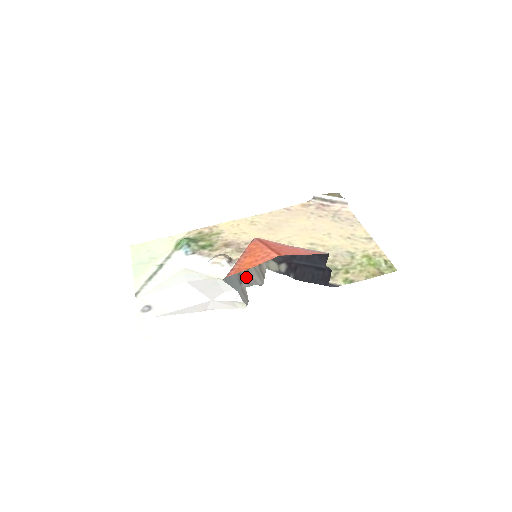
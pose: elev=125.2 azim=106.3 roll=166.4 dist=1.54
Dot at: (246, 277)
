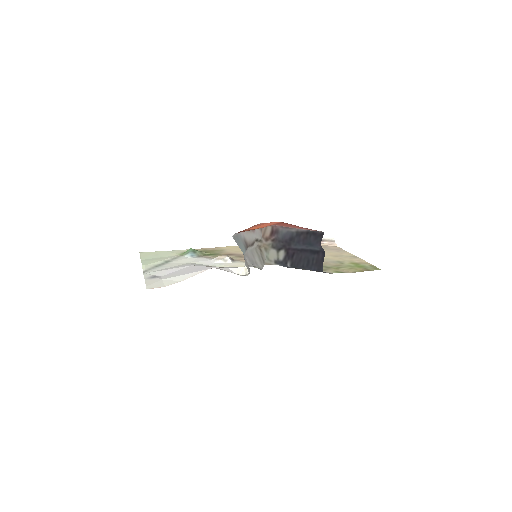
Dot at: (249, 254)
